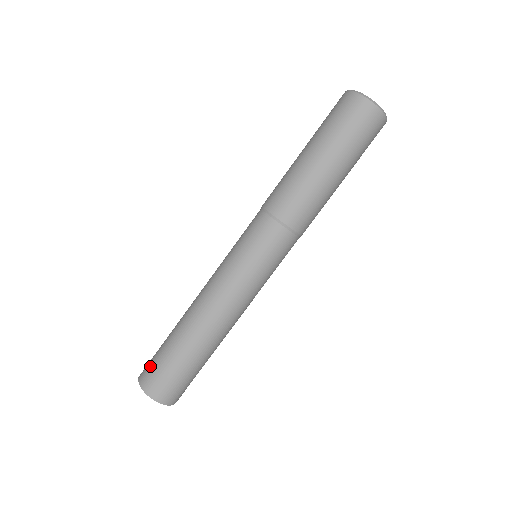
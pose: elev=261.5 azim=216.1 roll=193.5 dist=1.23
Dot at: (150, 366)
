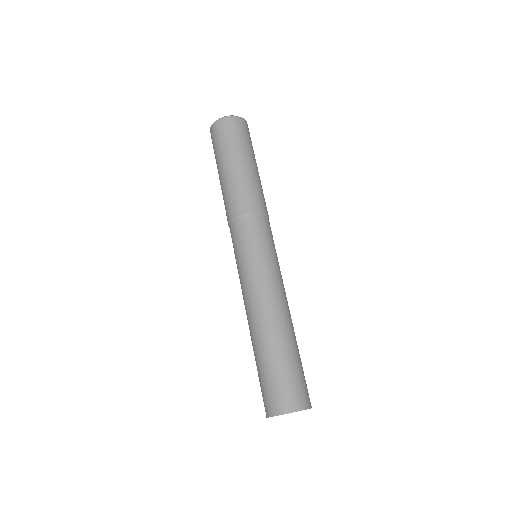
Dot at: (279, 392)
